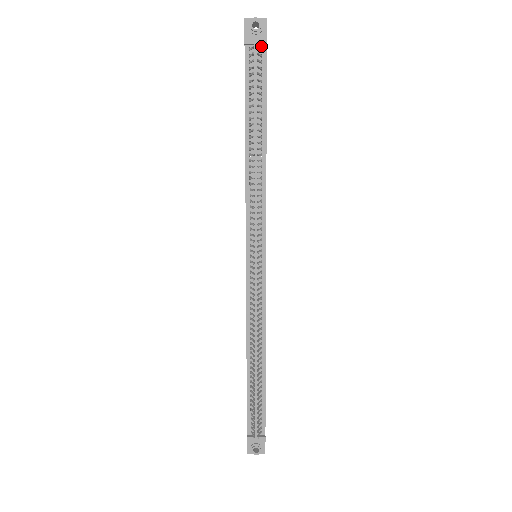
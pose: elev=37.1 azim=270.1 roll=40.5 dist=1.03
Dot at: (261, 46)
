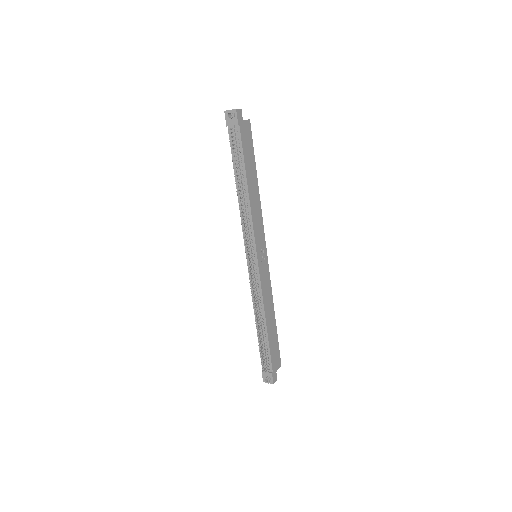
Dot at: (236, 126)
